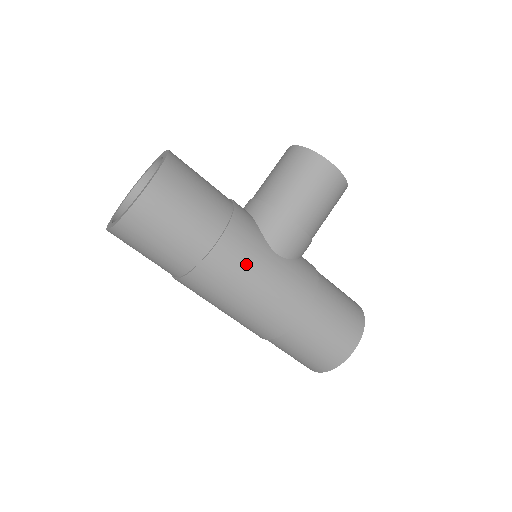
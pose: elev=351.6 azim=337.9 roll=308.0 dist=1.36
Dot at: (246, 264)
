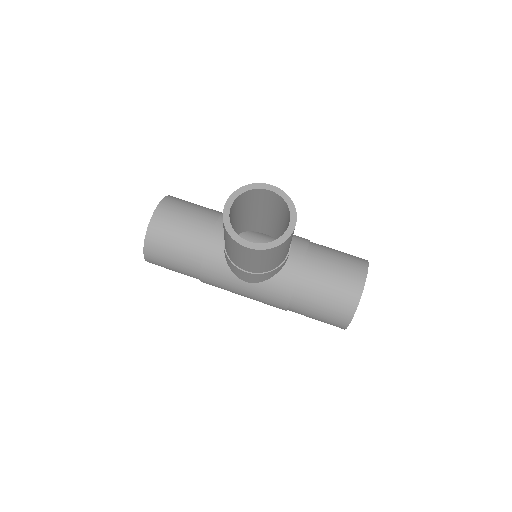
Dot at: (226, 288)
